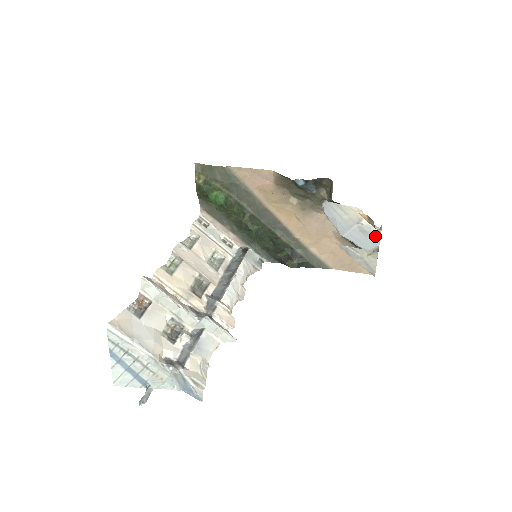
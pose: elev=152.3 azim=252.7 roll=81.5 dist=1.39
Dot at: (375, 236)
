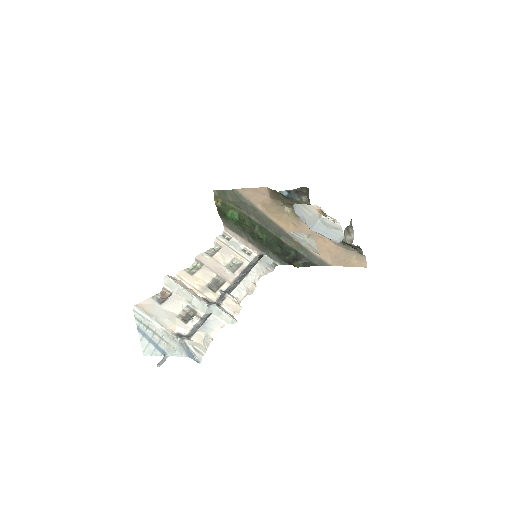
Dot at: (336, 227)
